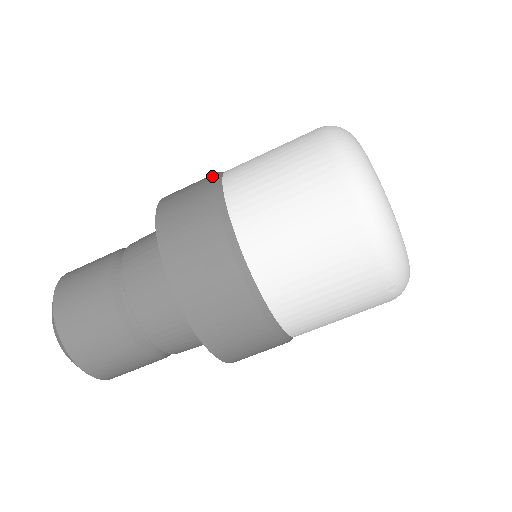
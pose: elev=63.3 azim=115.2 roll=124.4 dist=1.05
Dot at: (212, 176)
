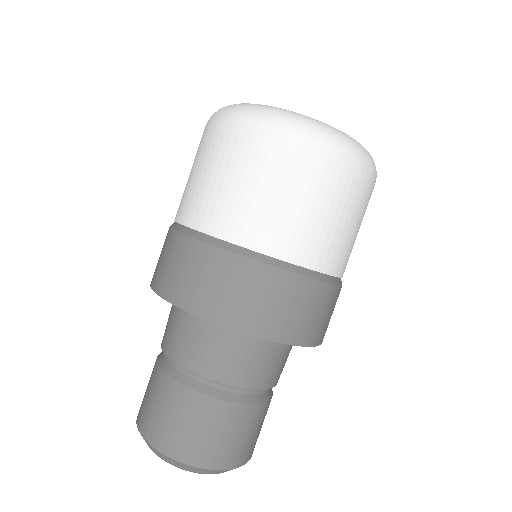
Dot at: (169, 231)
